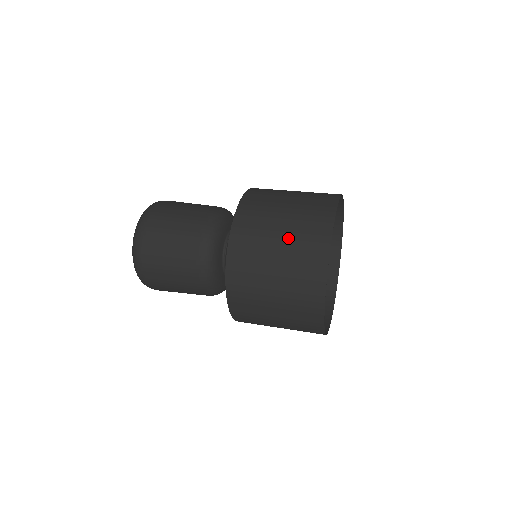
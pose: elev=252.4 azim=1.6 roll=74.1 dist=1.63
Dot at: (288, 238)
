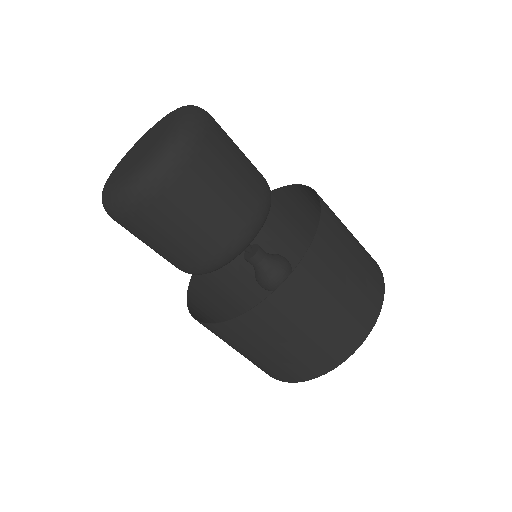
Dot at: (306, 344)
